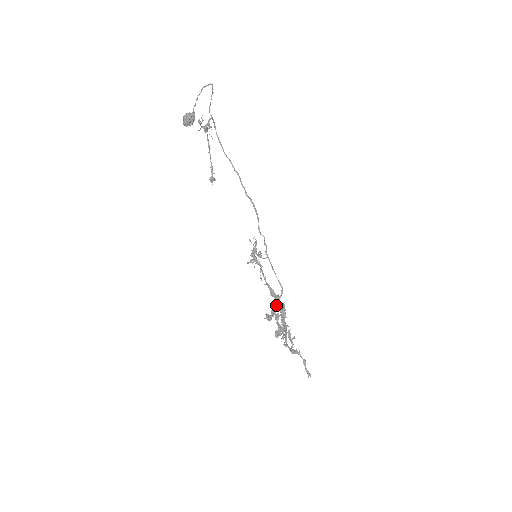
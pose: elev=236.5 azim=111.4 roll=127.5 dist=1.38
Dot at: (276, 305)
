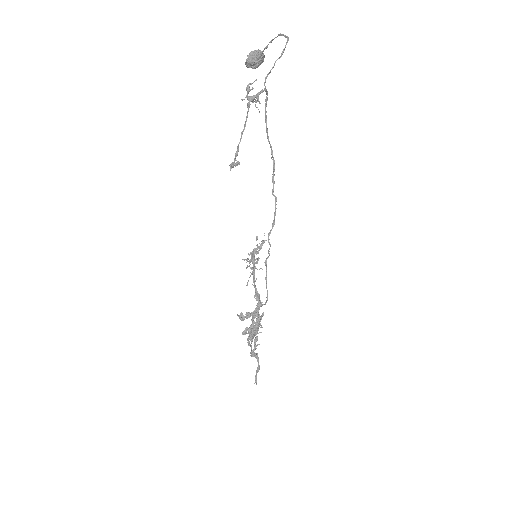
Dot at: (255, 309)
